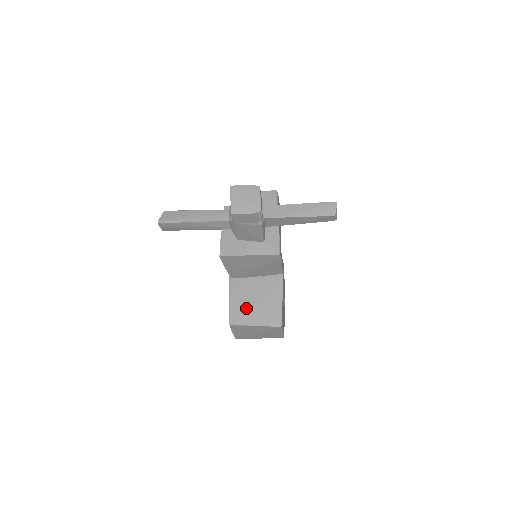
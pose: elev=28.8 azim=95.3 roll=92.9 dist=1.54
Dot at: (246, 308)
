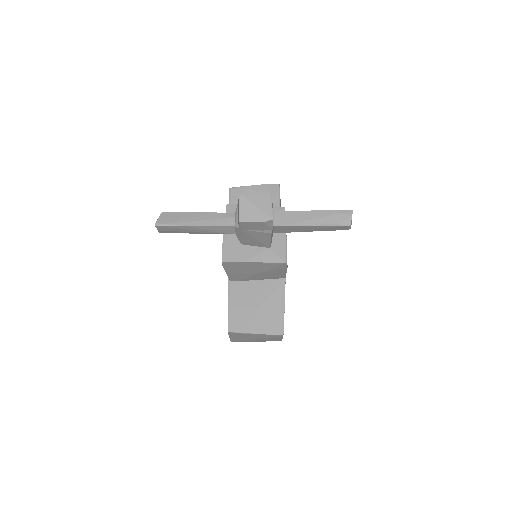
Dot at: (246, 314)
